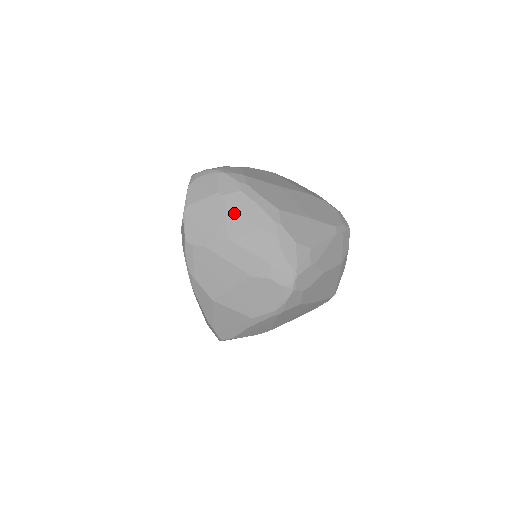
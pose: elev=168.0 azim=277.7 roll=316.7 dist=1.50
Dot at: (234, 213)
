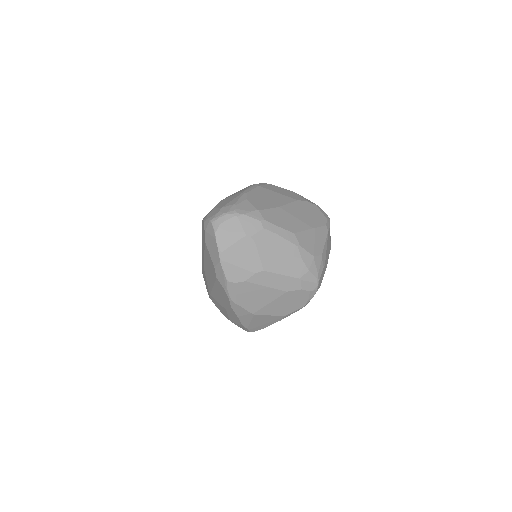
Dot at: (264, 249)
